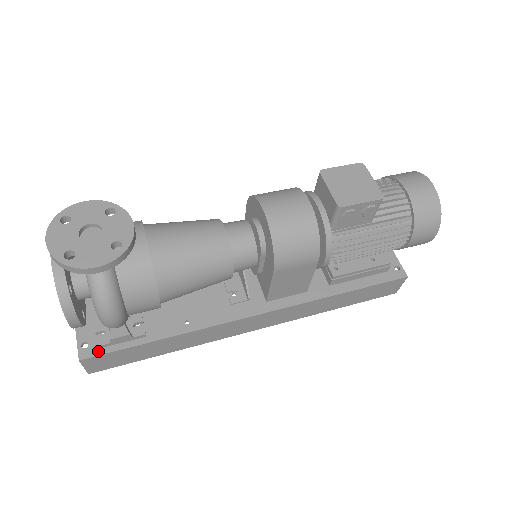
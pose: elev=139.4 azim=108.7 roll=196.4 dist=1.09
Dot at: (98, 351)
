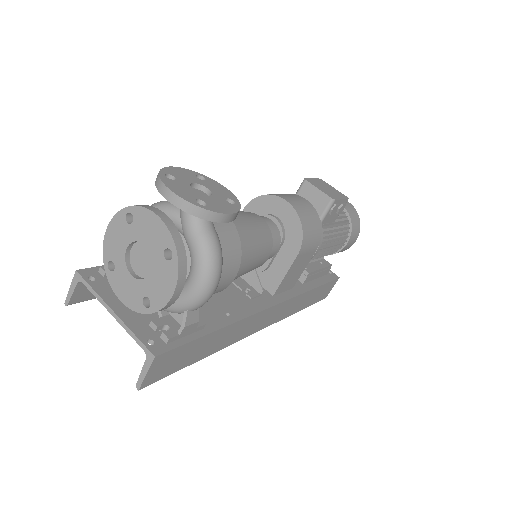
Dot at: (168, 346)
